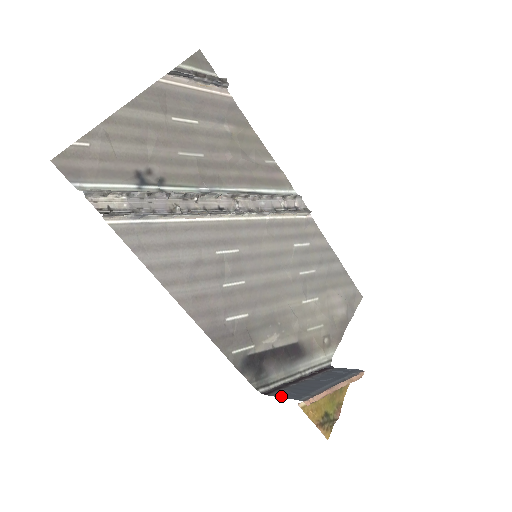
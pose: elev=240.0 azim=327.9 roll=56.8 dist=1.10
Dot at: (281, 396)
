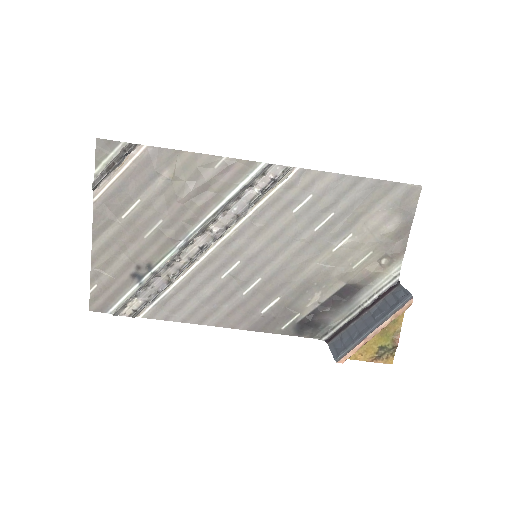
Dot at: (332, 348)
